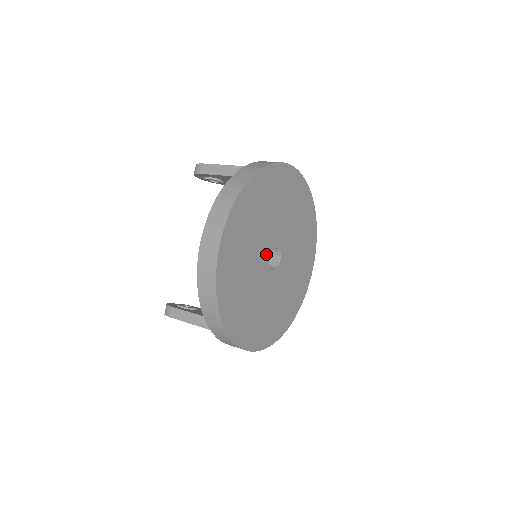
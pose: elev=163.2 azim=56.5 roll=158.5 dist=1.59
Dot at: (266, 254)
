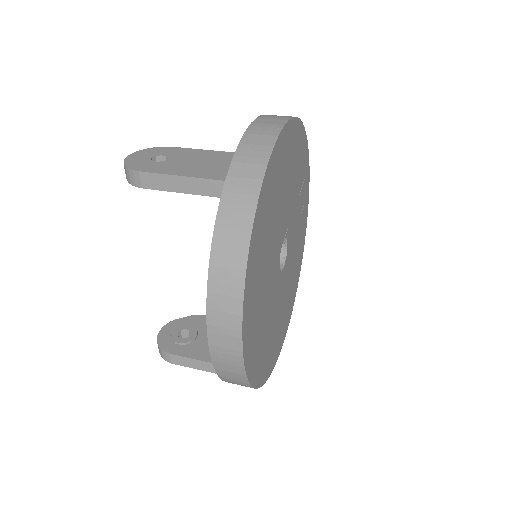
Dot at: (277, 266)
